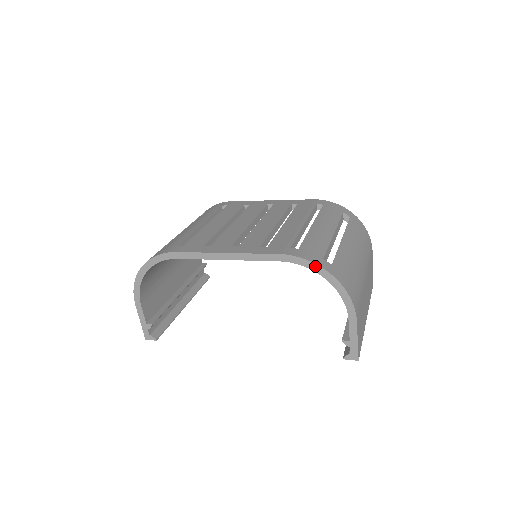
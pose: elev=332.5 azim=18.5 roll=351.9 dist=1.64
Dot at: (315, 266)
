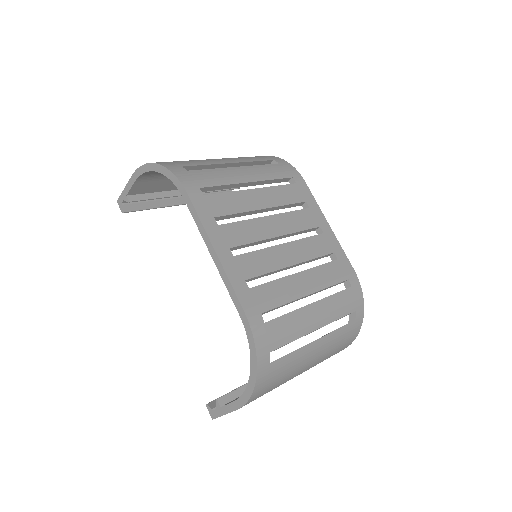
Dot at: (254, 353)
